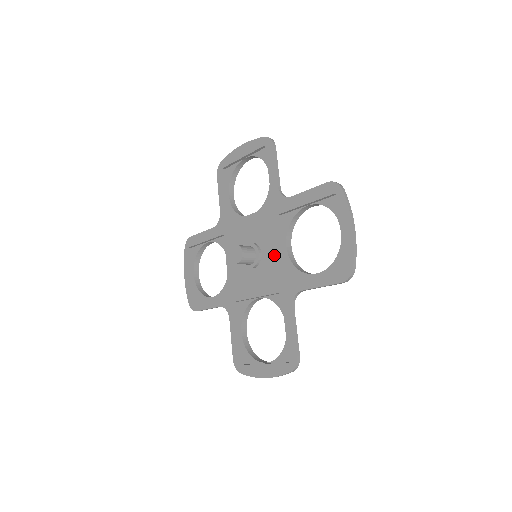
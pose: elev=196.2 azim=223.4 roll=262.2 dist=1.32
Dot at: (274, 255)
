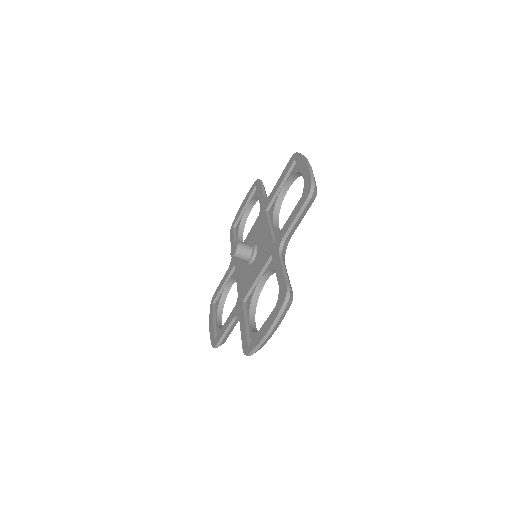
Dot at: (265, 237)
